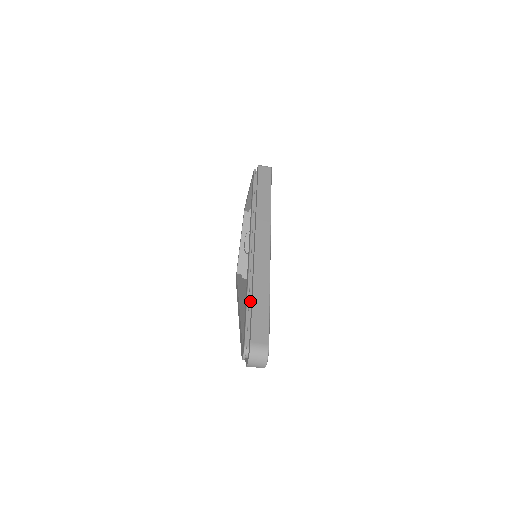
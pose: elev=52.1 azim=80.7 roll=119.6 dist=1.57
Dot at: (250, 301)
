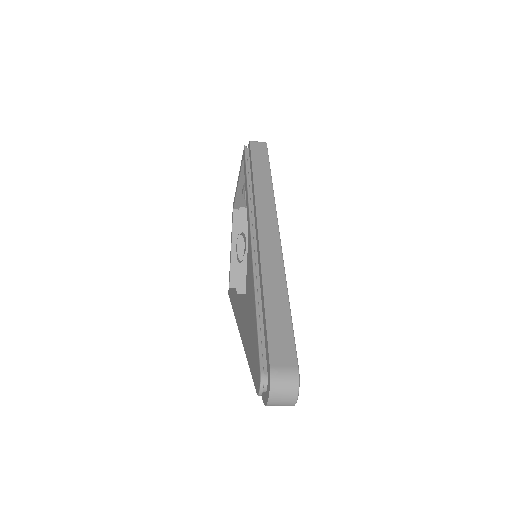
Dot at: (260, 307)
